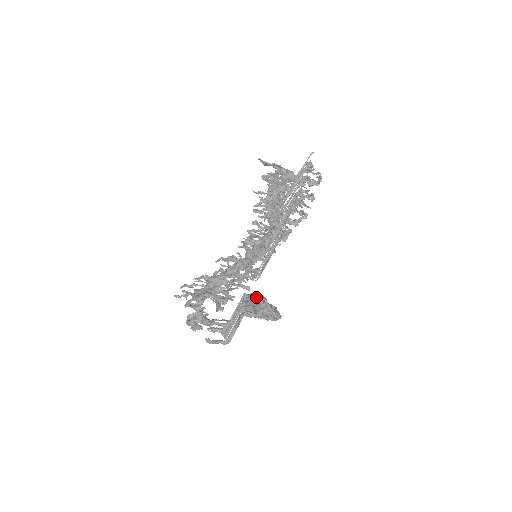
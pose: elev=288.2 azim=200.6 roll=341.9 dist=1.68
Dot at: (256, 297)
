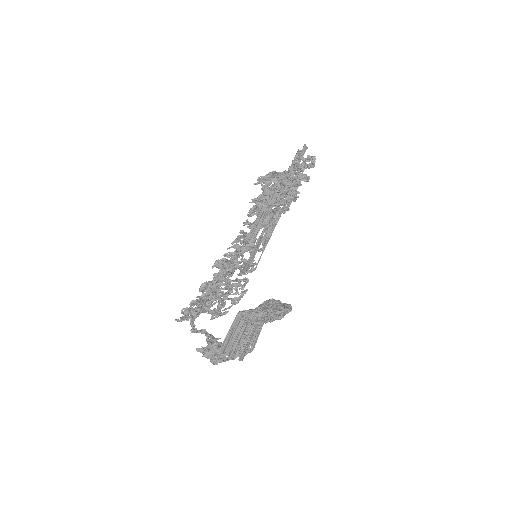
Dot at: occluded
